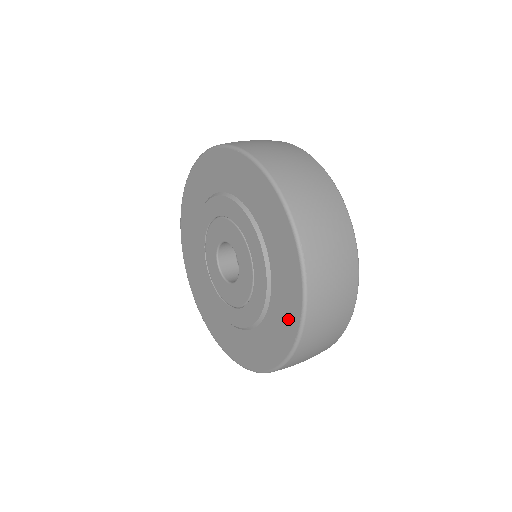
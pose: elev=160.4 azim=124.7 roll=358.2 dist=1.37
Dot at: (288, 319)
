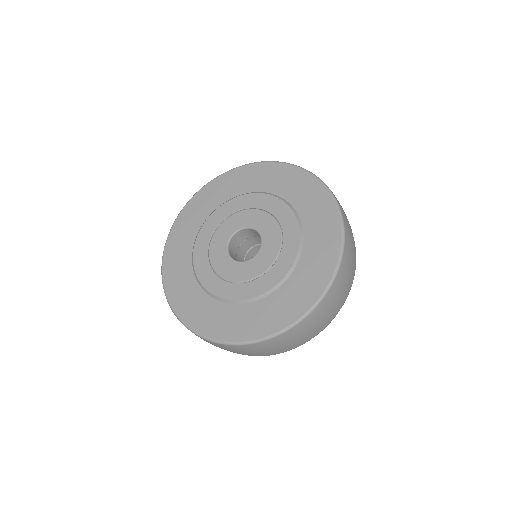
Dot at: (322, 267)
